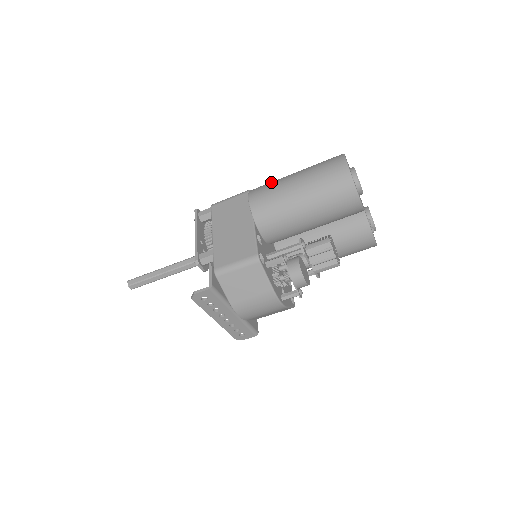
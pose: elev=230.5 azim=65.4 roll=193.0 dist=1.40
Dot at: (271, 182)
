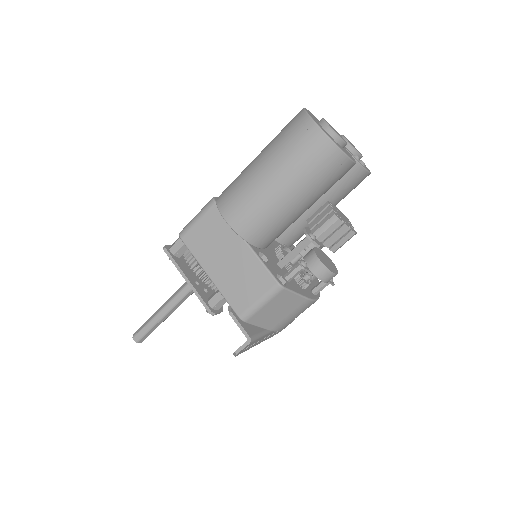
Dot at: (237, 185)
